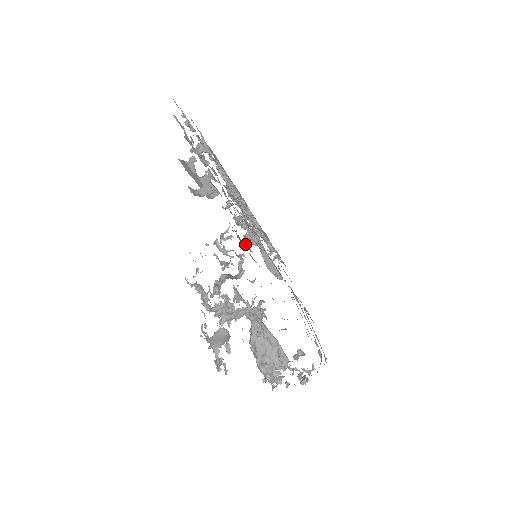
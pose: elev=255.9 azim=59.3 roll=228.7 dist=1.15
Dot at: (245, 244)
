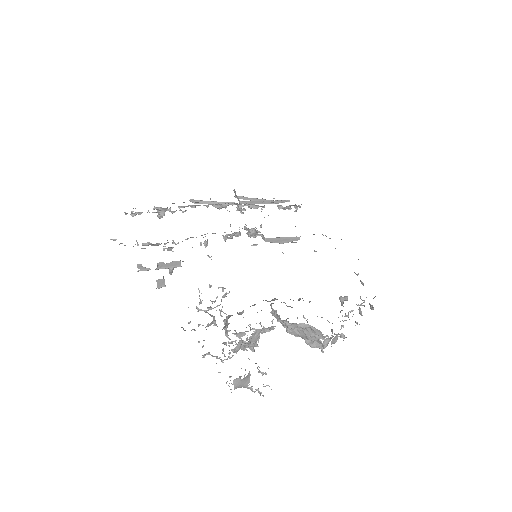
Dot at: (219, 287)
